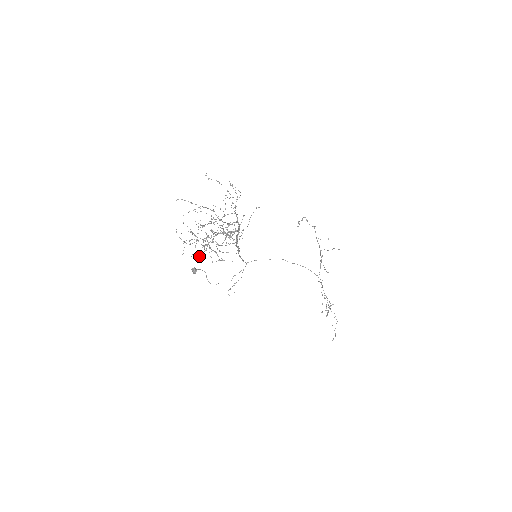
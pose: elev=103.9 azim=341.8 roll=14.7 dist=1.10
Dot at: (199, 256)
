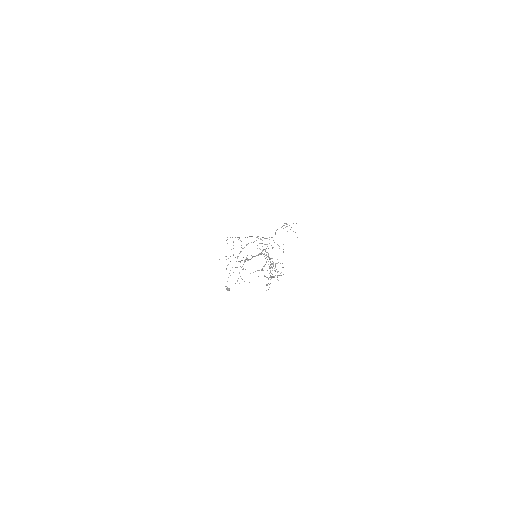
Dot at: (237, 281)
